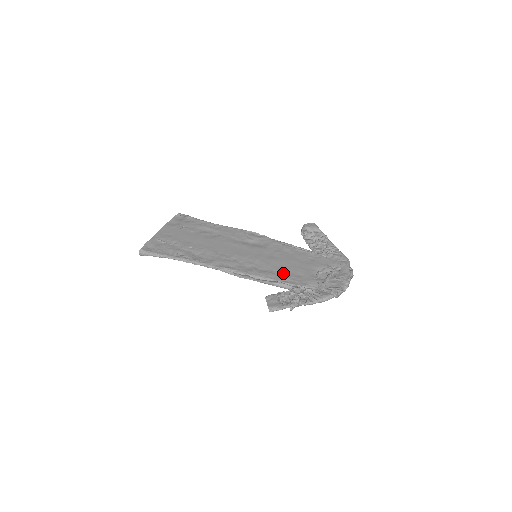
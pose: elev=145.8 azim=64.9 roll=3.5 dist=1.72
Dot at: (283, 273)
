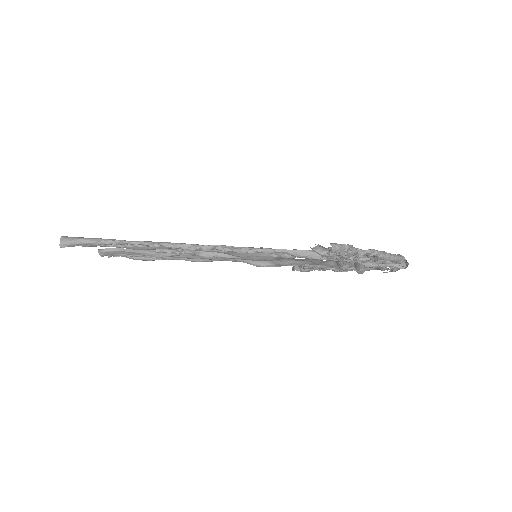
Dot at: occluded
